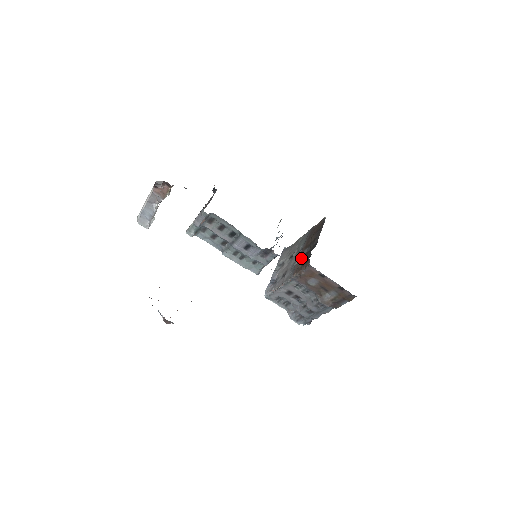
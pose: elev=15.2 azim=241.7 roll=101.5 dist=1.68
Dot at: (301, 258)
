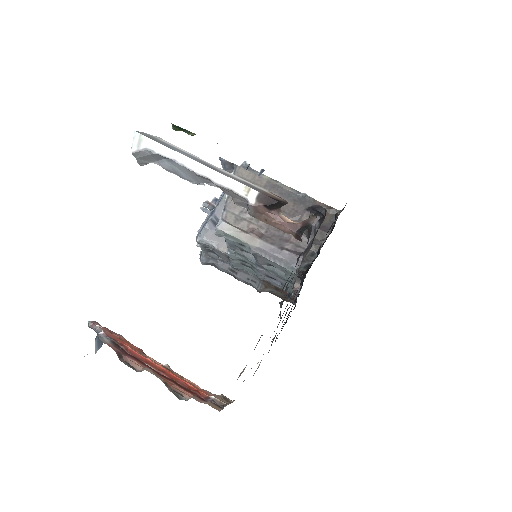
Dot at: occluded
